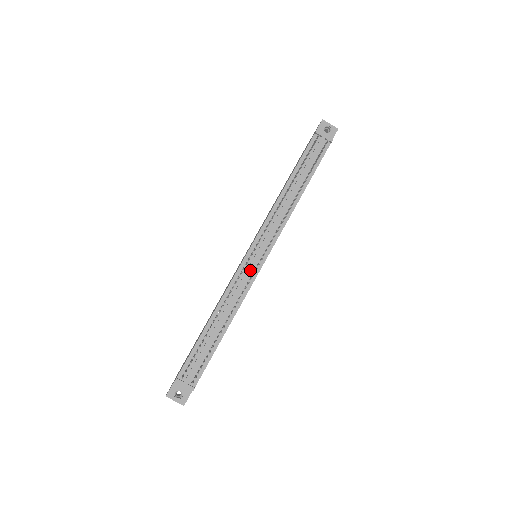
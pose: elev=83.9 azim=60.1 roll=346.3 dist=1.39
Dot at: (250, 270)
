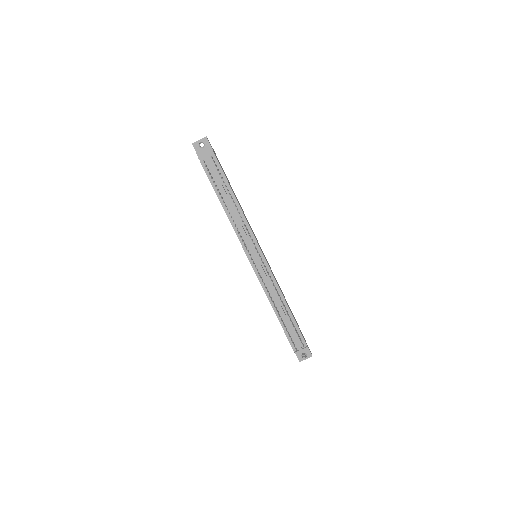
Dot at: (263, 271)
